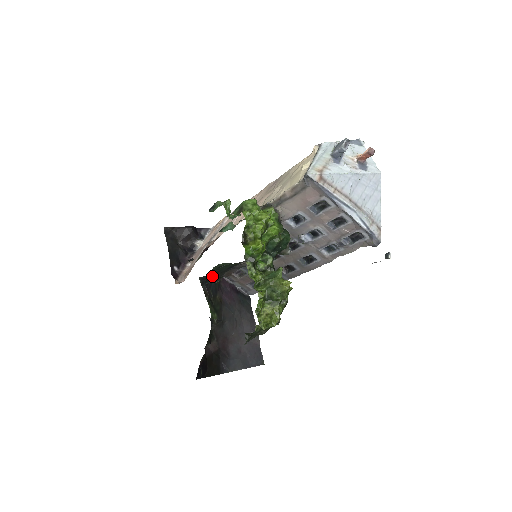
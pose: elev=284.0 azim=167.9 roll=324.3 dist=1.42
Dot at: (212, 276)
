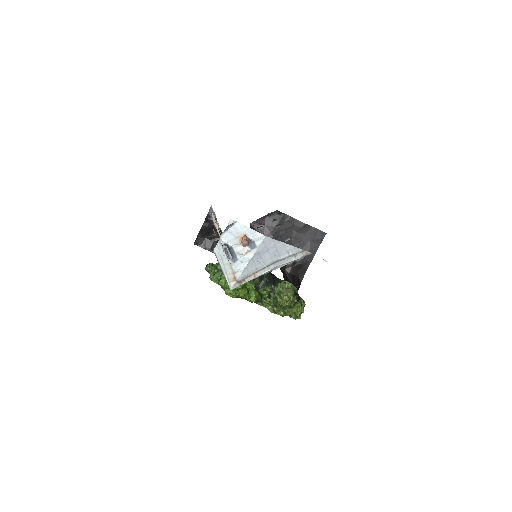
Dot at: occluded
